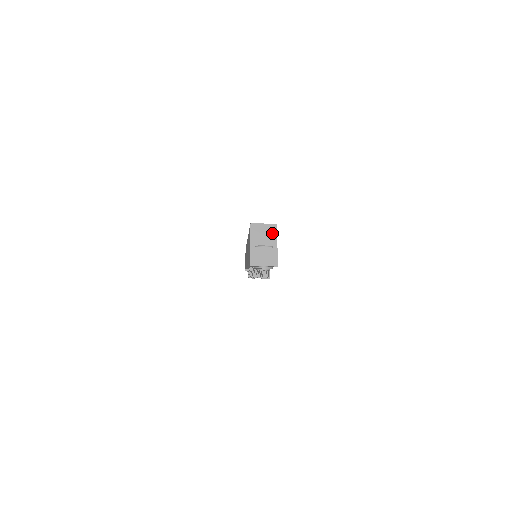
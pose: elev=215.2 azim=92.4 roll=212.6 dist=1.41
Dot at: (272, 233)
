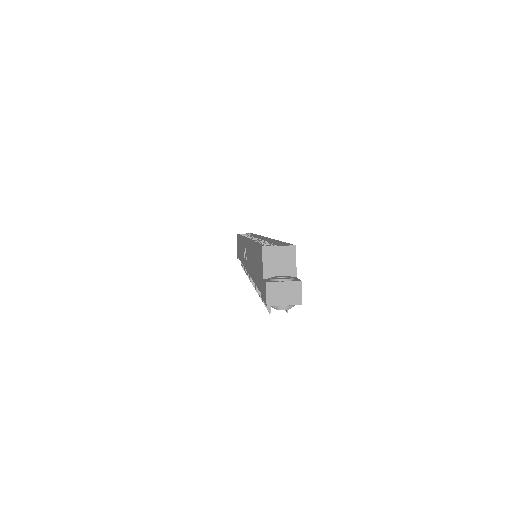
Dot at: (290, 257)
